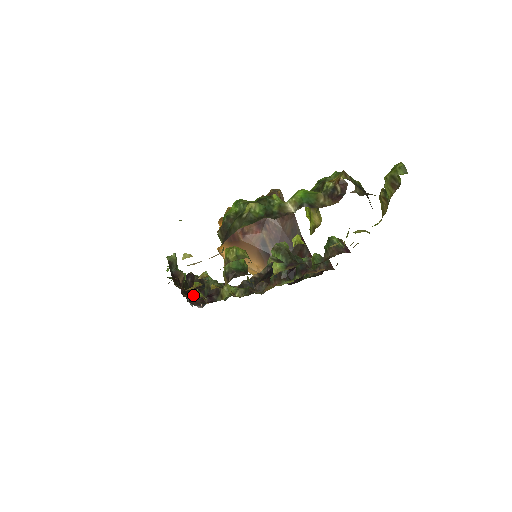
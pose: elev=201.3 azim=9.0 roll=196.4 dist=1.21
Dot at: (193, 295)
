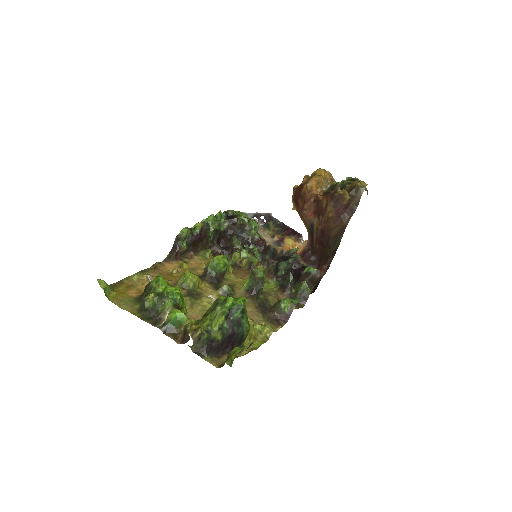
Dot at: (225, 237)
